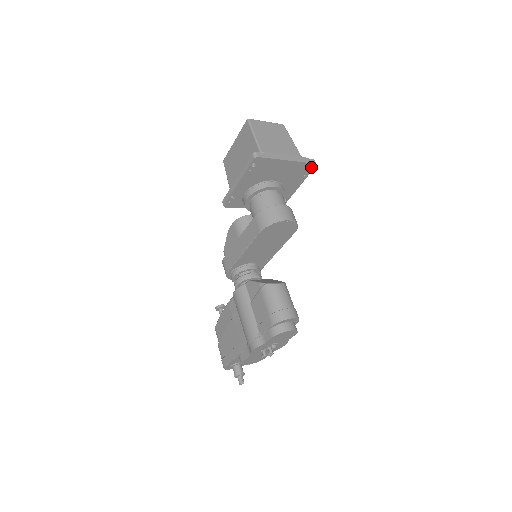
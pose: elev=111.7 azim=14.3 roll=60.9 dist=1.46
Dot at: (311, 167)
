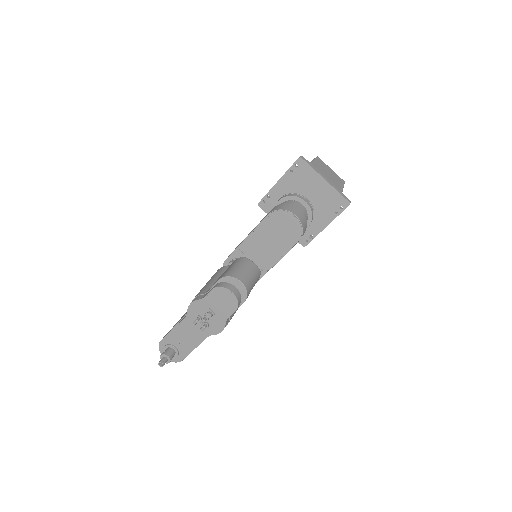
Dot at: (344, 204)
